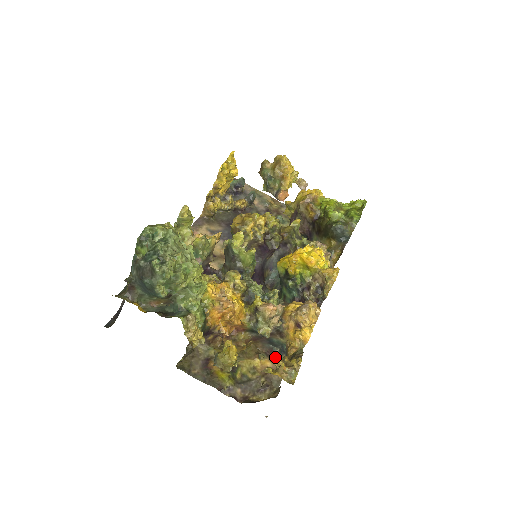
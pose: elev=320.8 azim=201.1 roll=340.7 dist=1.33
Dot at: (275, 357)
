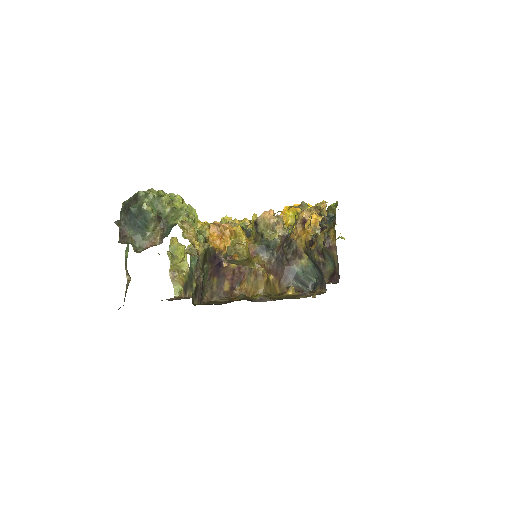
Dot at: (309, 292)
